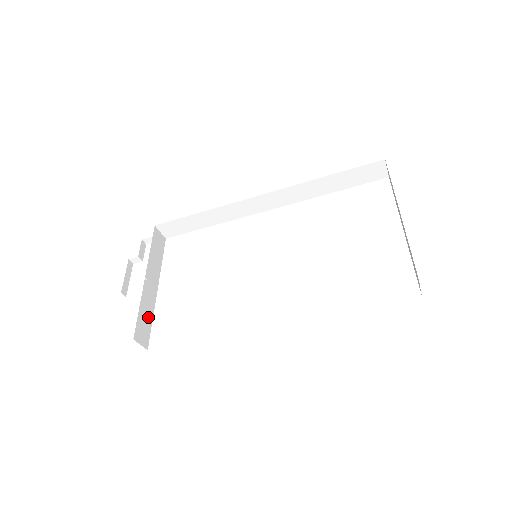
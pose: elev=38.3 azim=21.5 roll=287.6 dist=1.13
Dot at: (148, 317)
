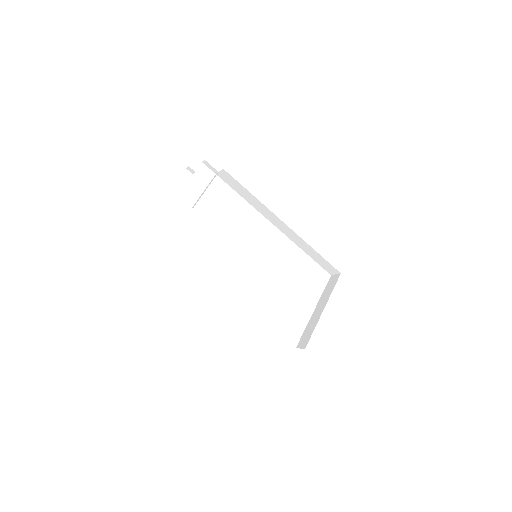
Dot at: occluded
